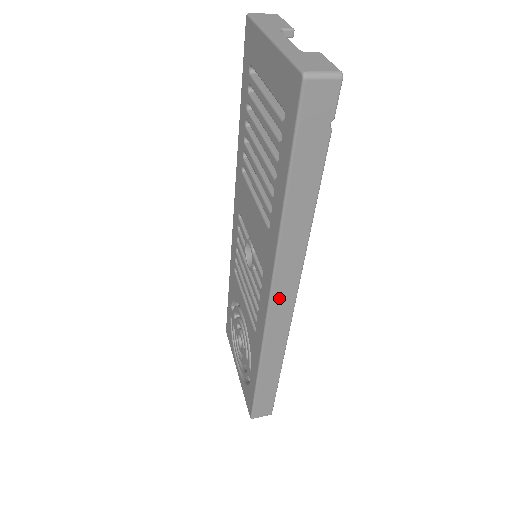
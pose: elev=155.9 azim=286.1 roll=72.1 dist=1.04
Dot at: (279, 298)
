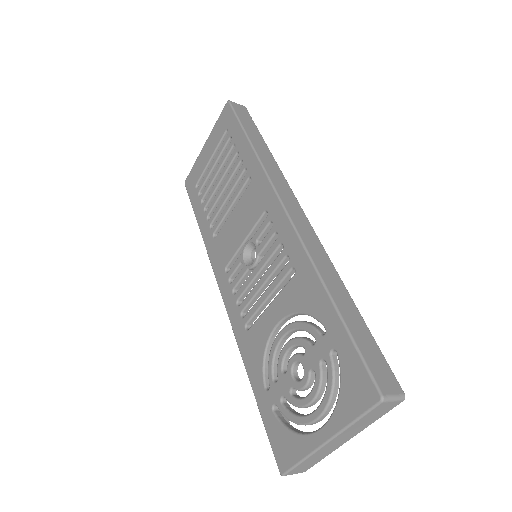
Dot at: (288, 203)
